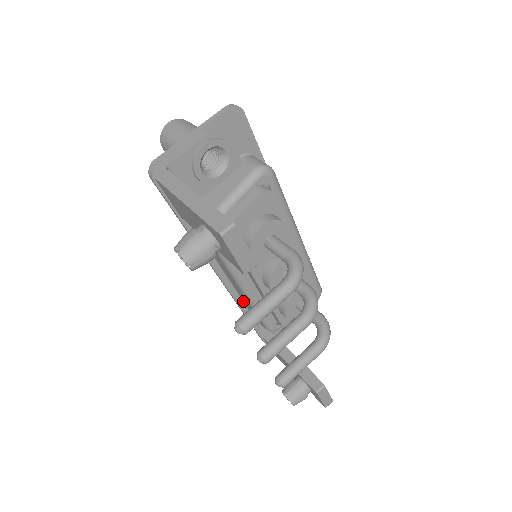
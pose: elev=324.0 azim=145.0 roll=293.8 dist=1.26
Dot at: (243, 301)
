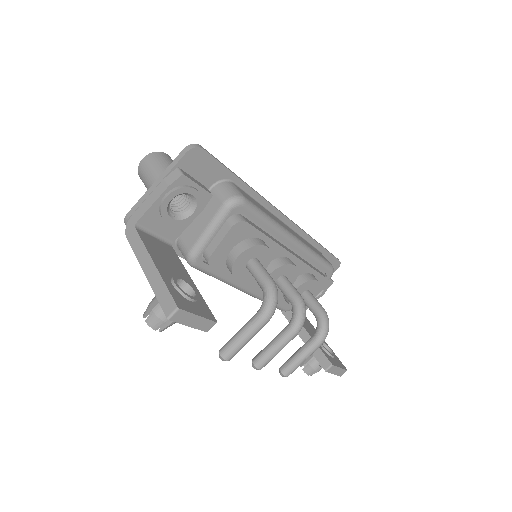
Dot at: occluded
